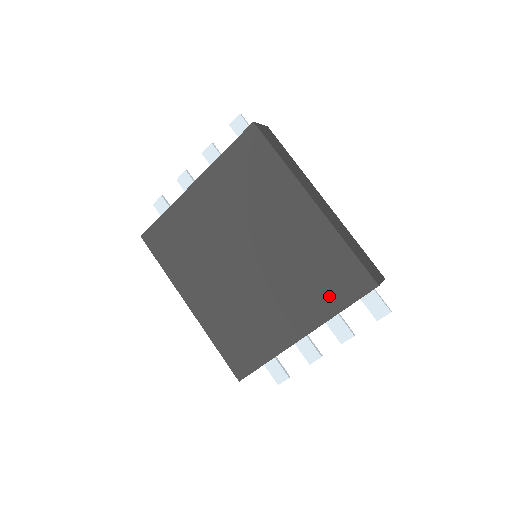
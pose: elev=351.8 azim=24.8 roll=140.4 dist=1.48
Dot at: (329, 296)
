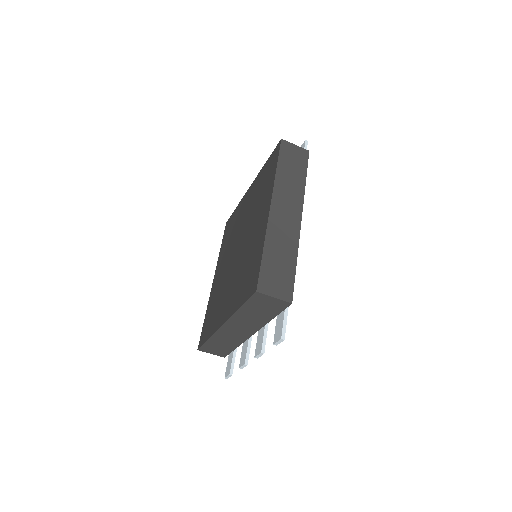
Dot at: (241, 292)
